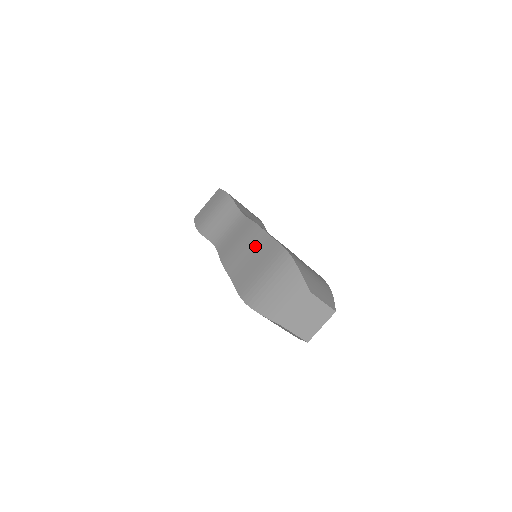
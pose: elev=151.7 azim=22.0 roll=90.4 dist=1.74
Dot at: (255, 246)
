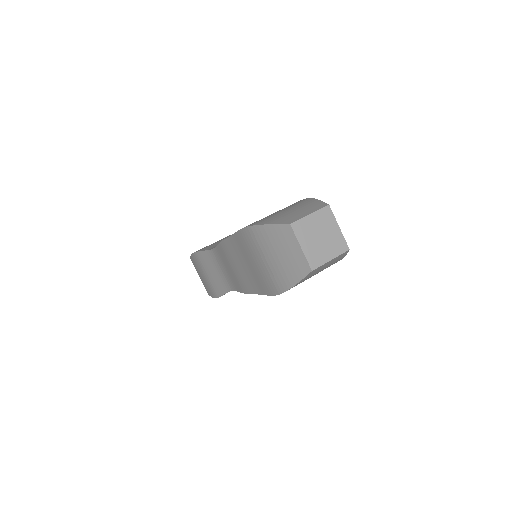
Dot at: occluded
